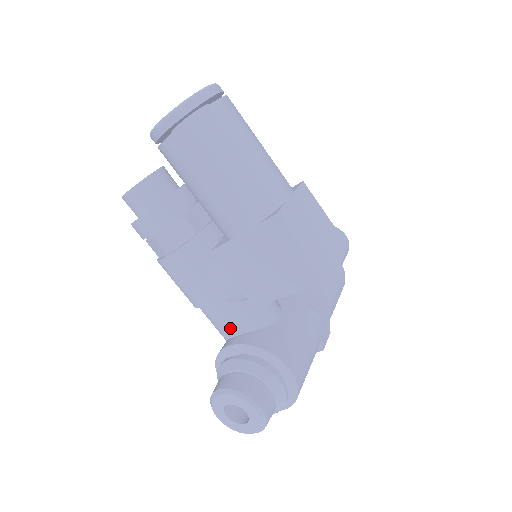
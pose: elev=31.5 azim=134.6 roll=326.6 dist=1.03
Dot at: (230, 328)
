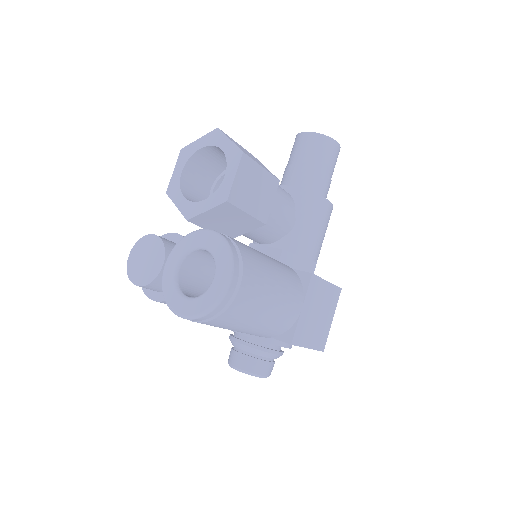
Dot at: occluded
